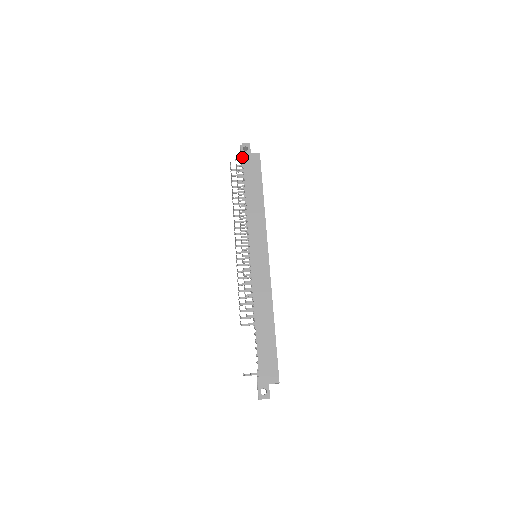
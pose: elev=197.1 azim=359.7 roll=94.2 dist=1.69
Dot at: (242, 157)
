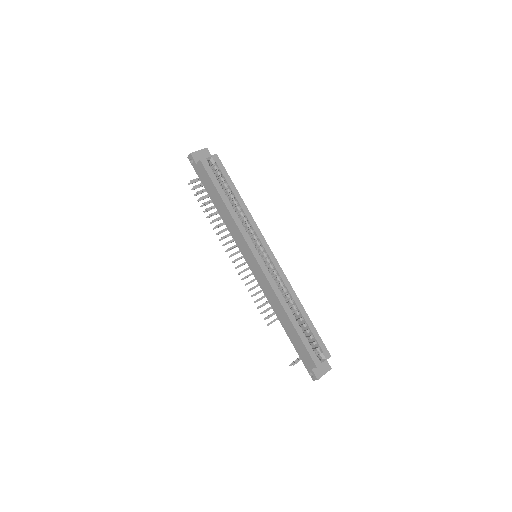
Dot at: occluded
